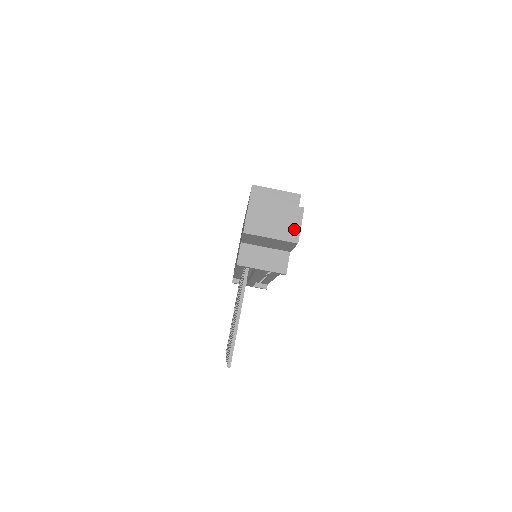
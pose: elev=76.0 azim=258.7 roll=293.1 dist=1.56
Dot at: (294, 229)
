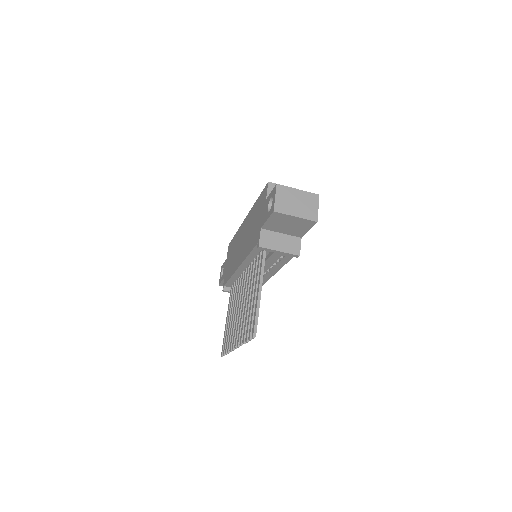
Dot at: (313, 211)
